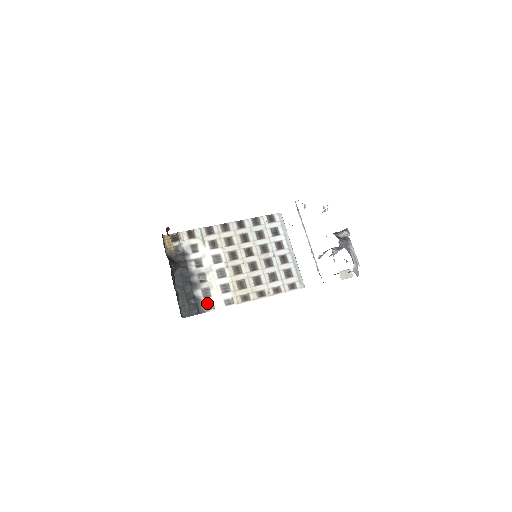
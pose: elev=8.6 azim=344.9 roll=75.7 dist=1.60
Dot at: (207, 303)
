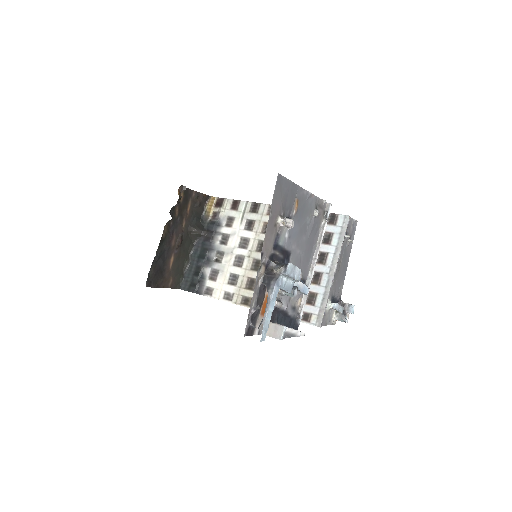
Dot at: (208, 286)
